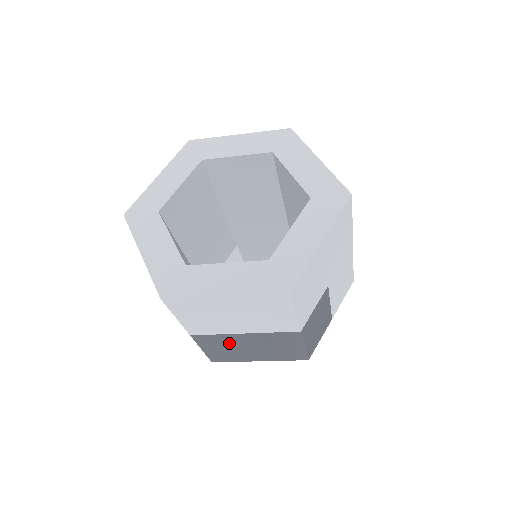
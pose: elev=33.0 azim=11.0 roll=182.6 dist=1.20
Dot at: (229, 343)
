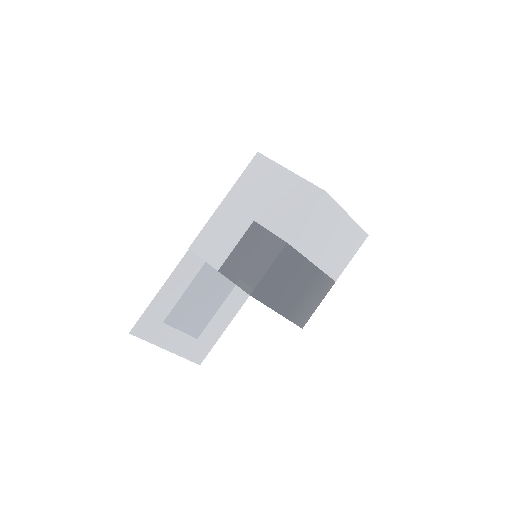
Dot at: (292, 271)
